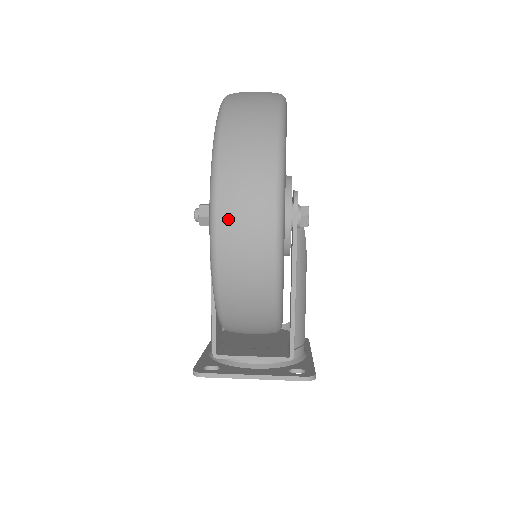
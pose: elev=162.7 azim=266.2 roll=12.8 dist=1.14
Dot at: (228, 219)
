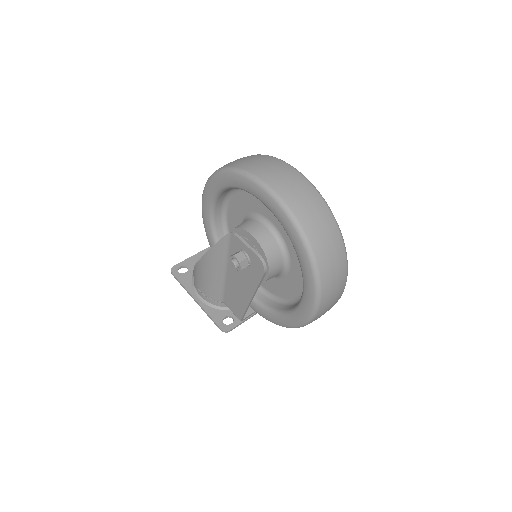
Dot at: (323, 311)
